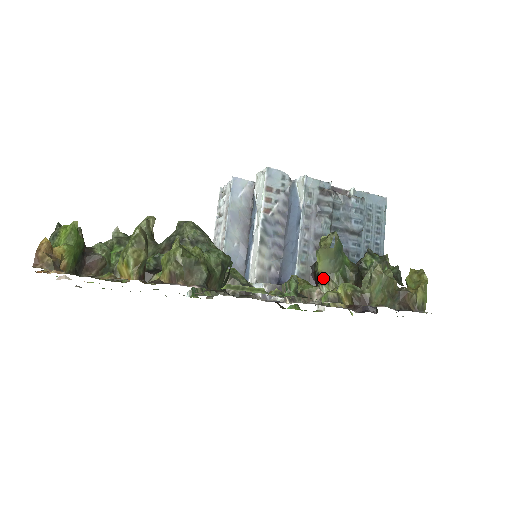
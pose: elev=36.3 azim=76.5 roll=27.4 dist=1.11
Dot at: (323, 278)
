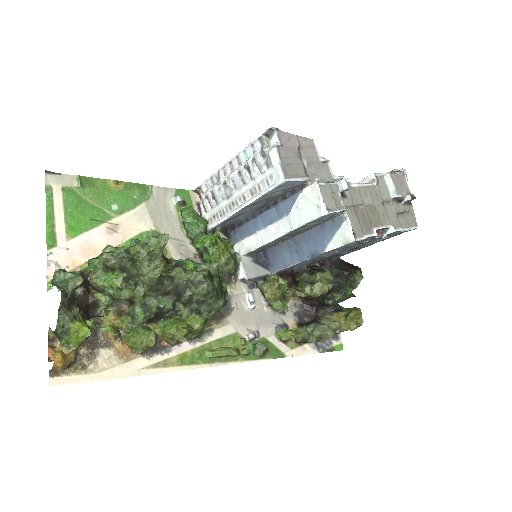
Dot at: (297, 288)
